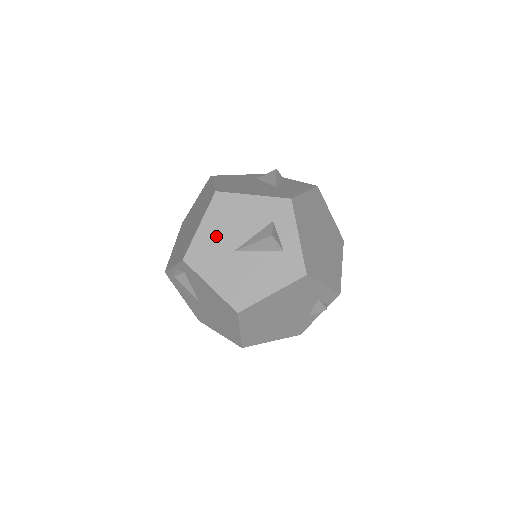
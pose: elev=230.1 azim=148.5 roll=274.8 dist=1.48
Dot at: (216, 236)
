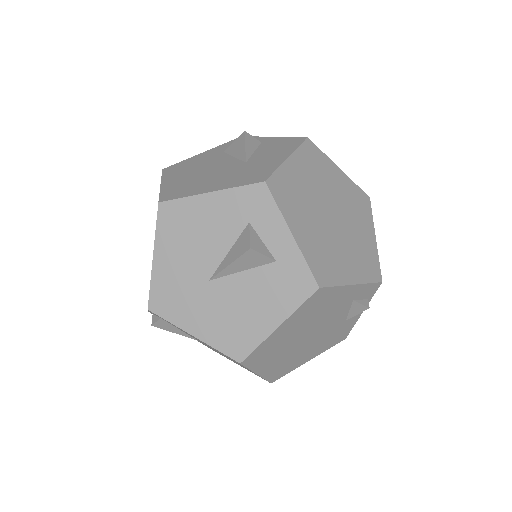
Dot at: (179, 266)
